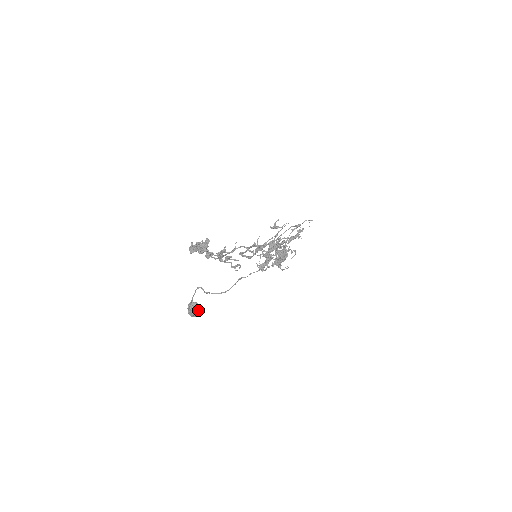
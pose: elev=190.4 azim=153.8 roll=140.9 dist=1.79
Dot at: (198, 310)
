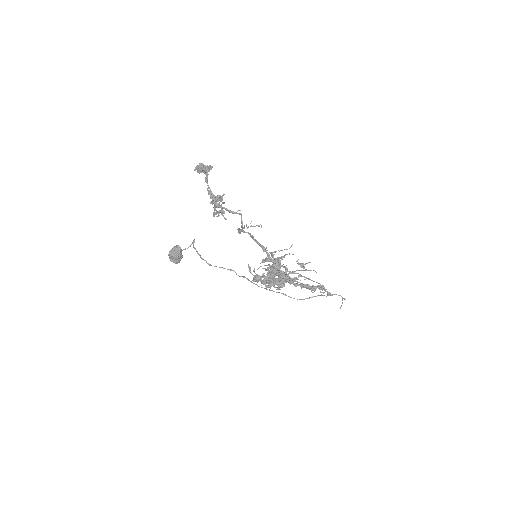
Dot at: (176, 255)
